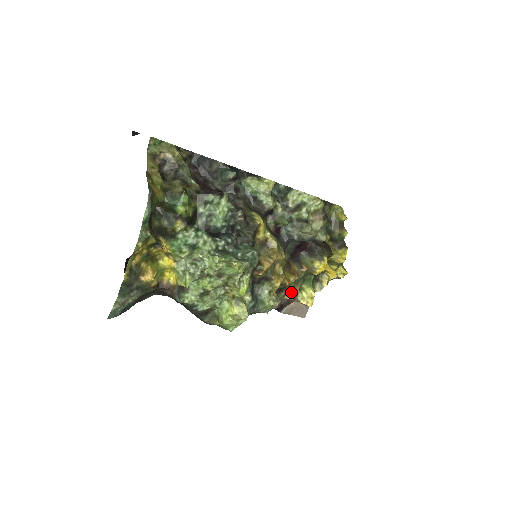
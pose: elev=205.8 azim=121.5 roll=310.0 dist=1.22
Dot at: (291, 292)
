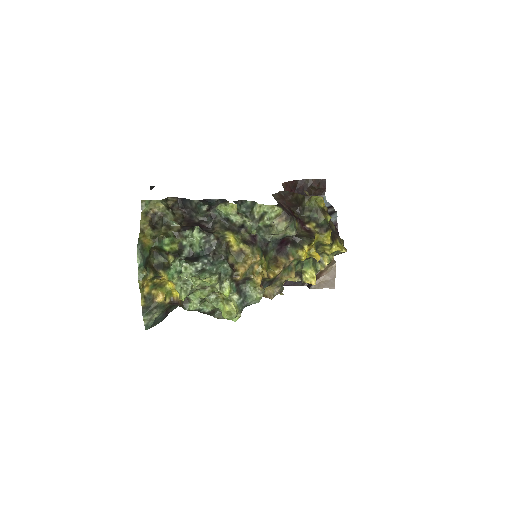
Dot at: (286, 279)
